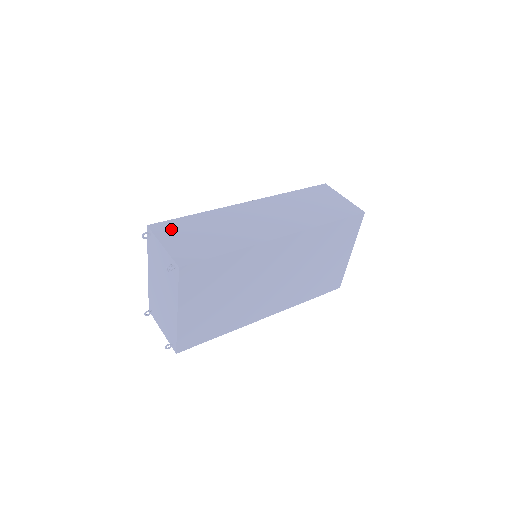
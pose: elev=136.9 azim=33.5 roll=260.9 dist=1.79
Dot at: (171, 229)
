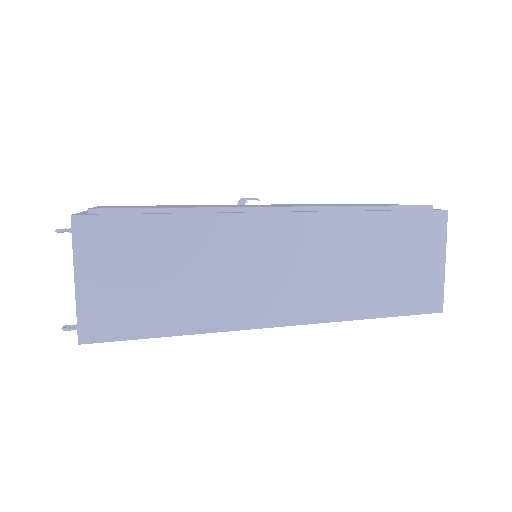
Dot at: (109, 243)
